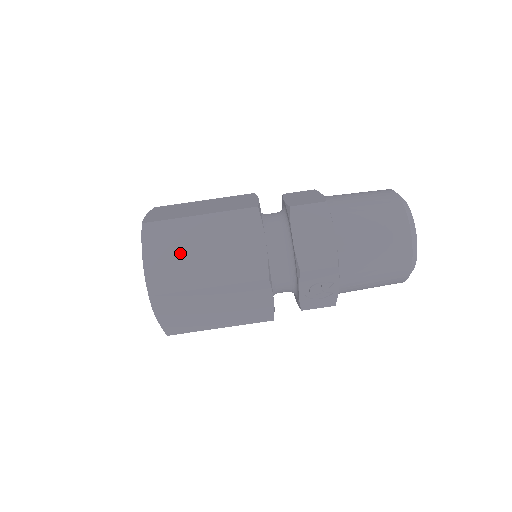
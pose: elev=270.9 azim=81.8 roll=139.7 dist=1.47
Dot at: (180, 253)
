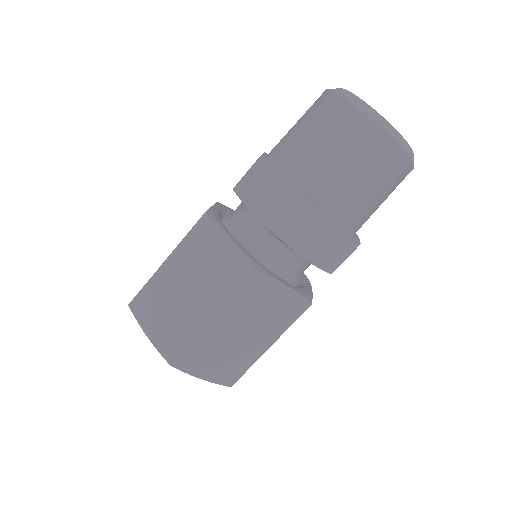
Dot at: (225, 352)
